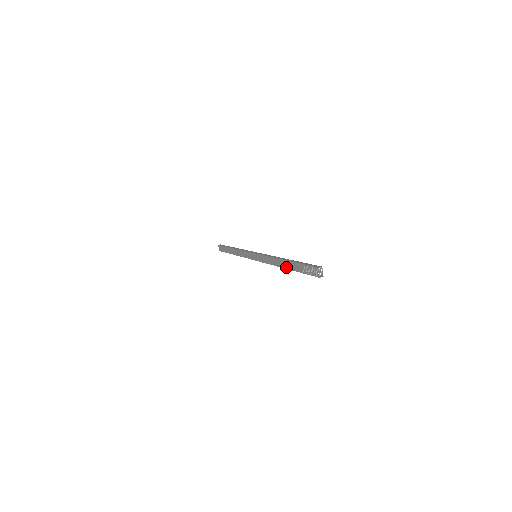
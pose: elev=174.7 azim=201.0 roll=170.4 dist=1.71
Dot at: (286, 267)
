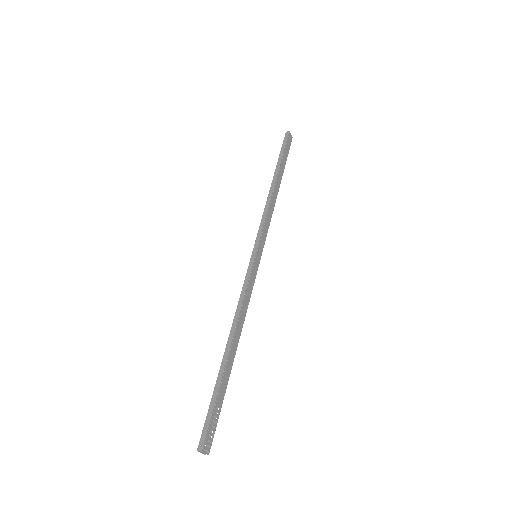
Dot at: occluded
